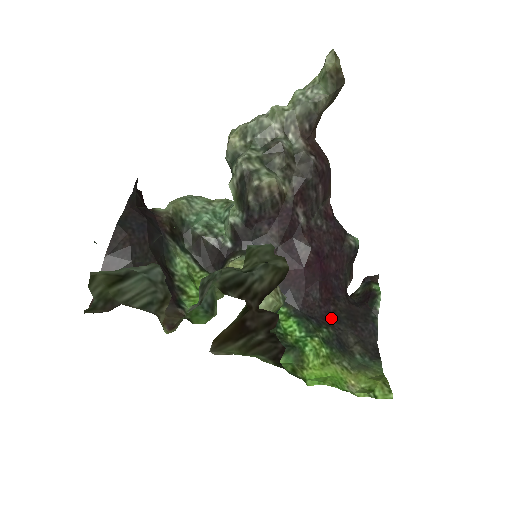
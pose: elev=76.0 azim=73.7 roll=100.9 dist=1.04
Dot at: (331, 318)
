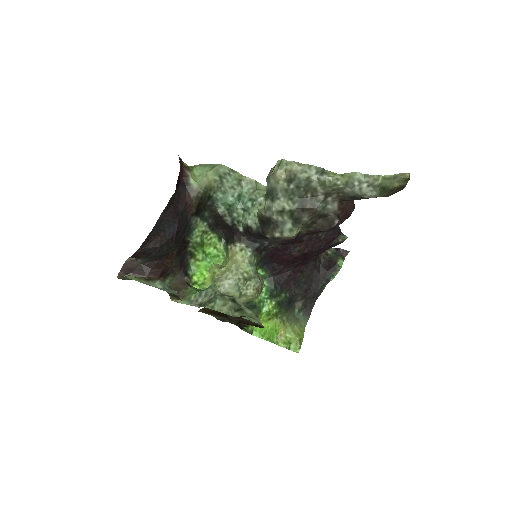
Dot at: (293, 283)
